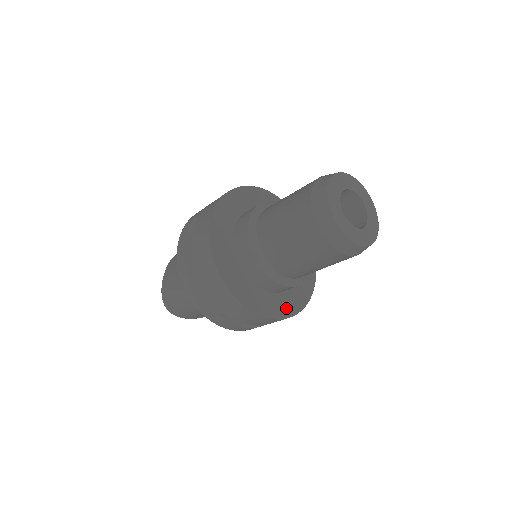
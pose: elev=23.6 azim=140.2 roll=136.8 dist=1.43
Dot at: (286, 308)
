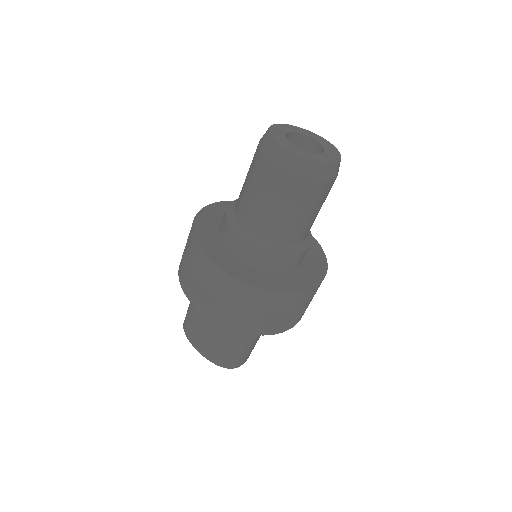
Dot at: (226, 263)
